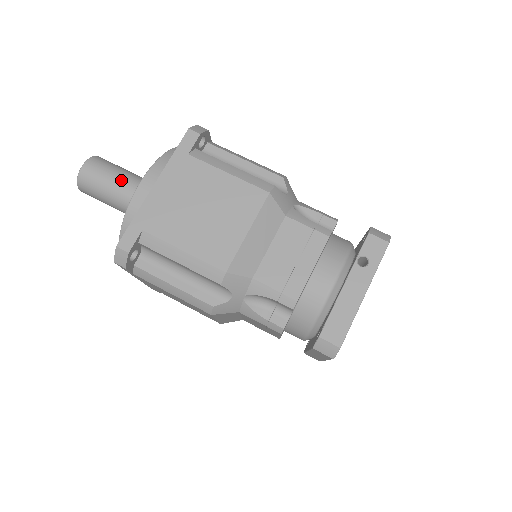
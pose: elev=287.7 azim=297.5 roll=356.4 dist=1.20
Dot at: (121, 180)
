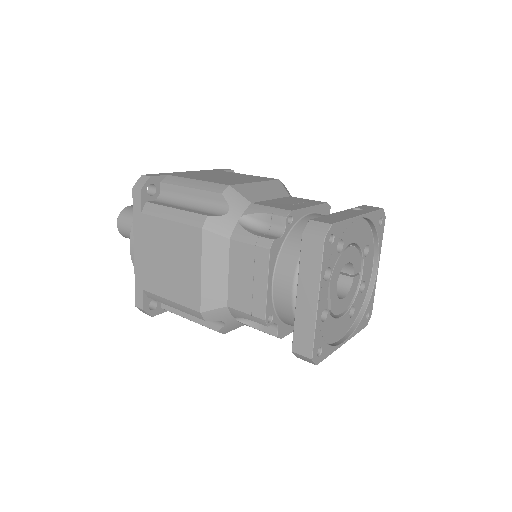
Dot at: occluded
